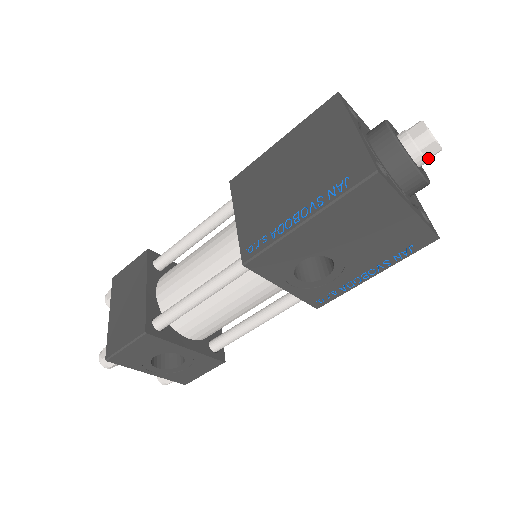
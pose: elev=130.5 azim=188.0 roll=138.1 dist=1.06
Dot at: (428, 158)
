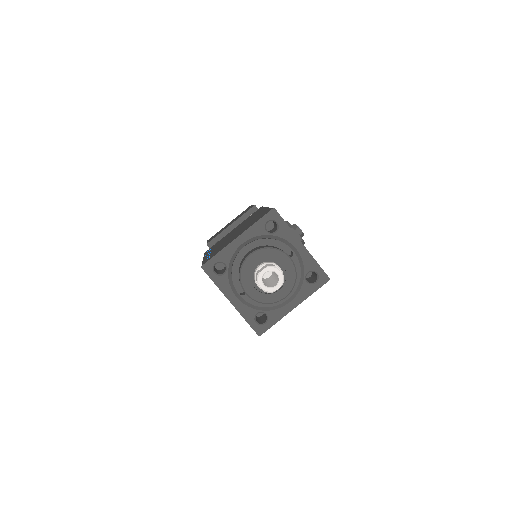
Dot at: occluded
